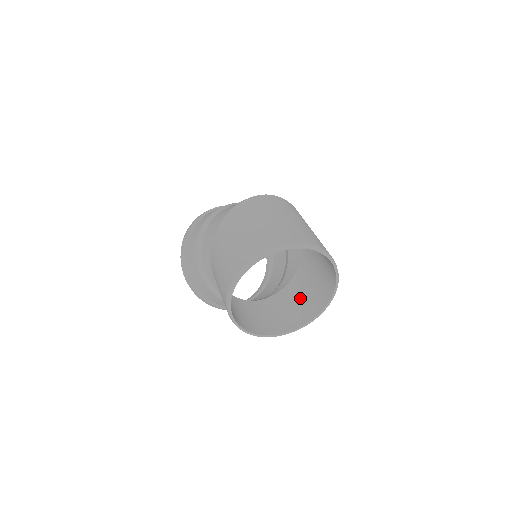
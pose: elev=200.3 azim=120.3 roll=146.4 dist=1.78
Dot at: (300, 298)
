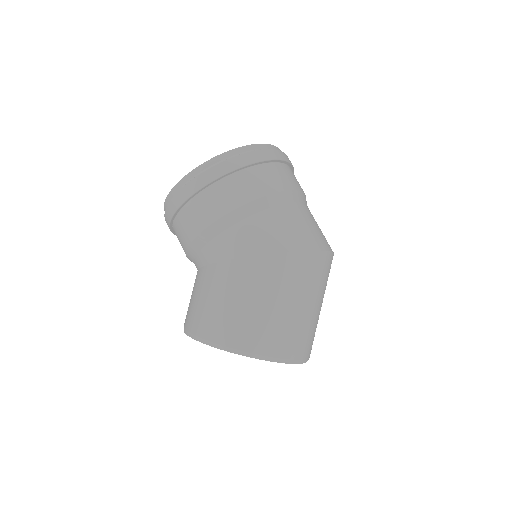
Dot at: occluded
